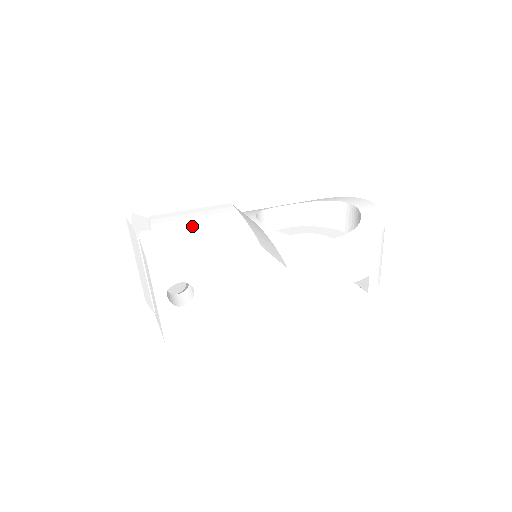
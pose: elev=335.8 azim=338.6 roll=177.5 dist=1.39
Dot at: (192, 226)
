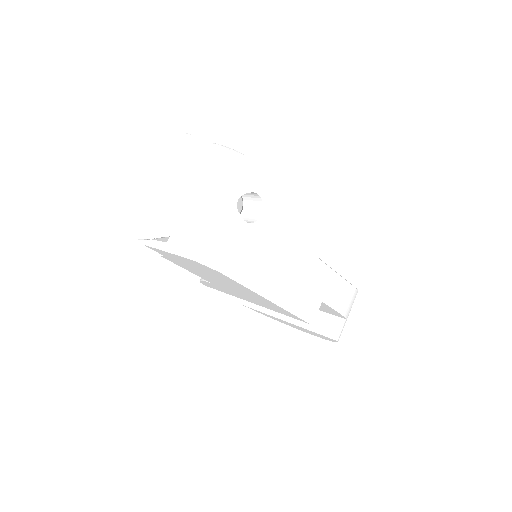
Dot at: occluded
